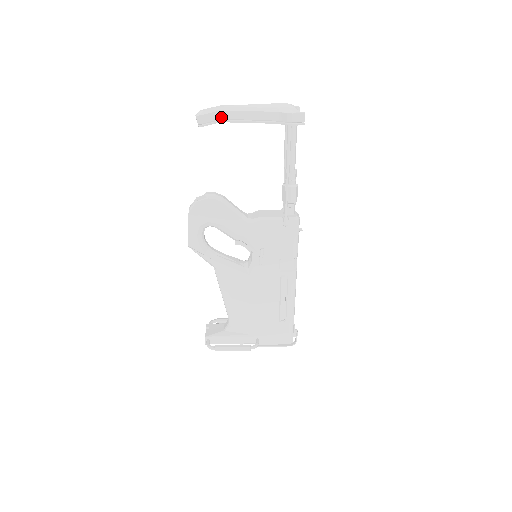
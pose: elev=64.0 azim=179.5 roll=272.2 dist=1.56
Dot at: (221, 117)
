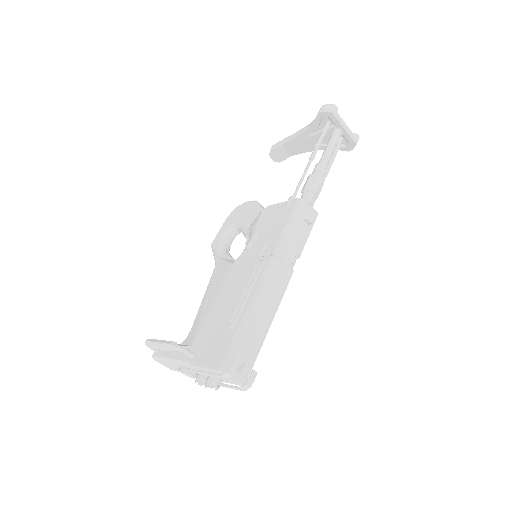
Dot at: (284, 142)
